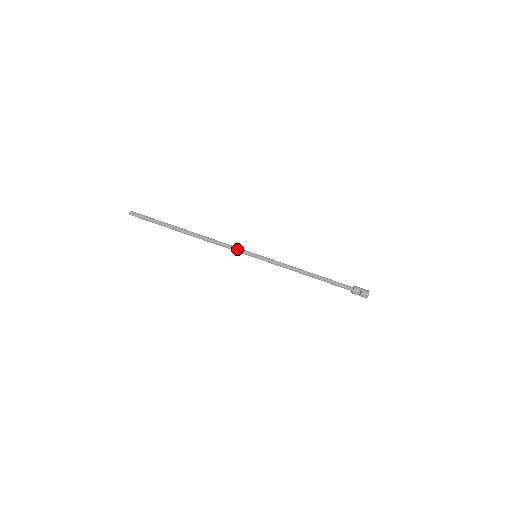
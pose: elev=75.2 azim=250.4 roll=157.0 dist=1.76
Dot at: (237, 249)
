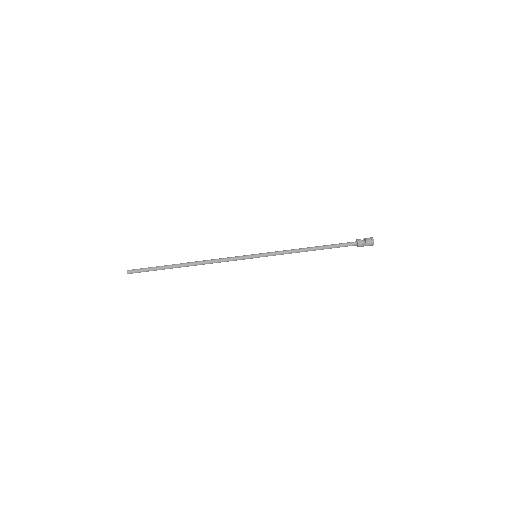
Dot at: (236, 256)
